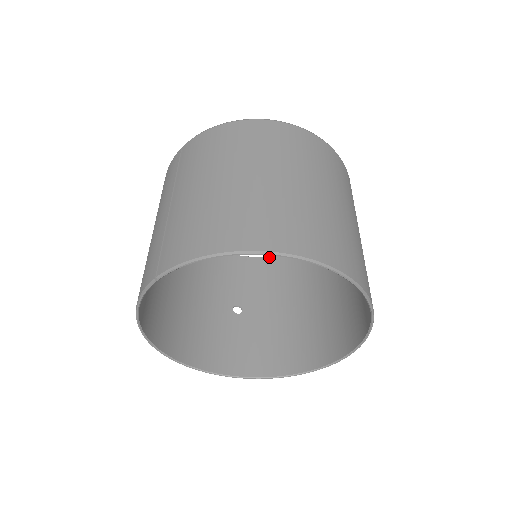
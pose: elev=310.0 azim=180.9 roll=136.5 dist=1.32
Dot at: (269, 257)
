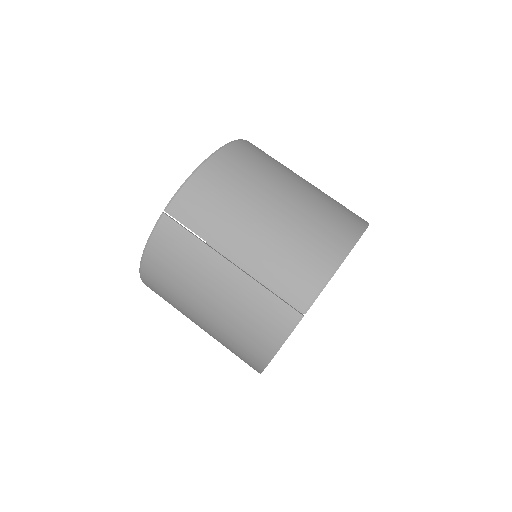
Dot at: occluded
